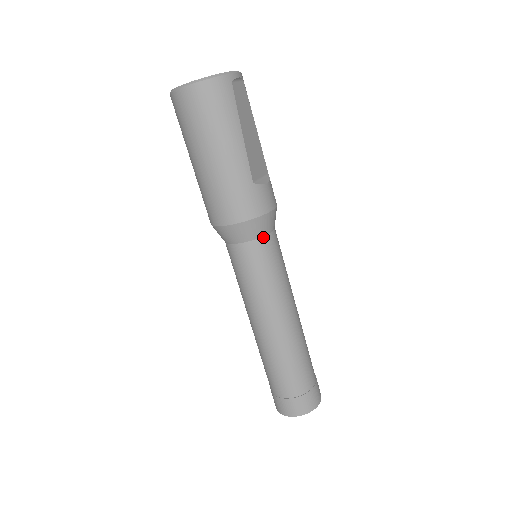
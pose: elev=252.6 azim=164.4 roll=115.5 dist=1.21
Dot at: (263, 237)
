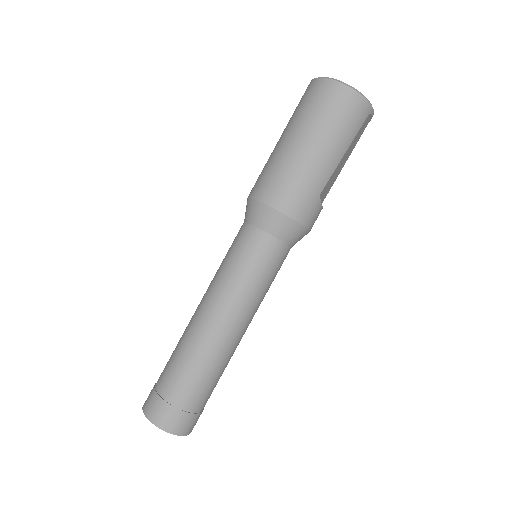
Dot at: (285, 243)
